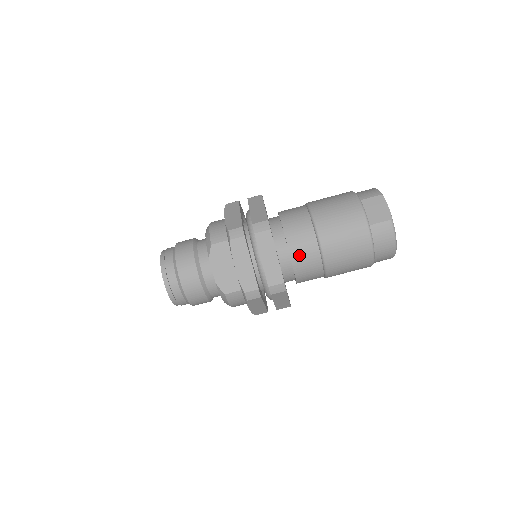
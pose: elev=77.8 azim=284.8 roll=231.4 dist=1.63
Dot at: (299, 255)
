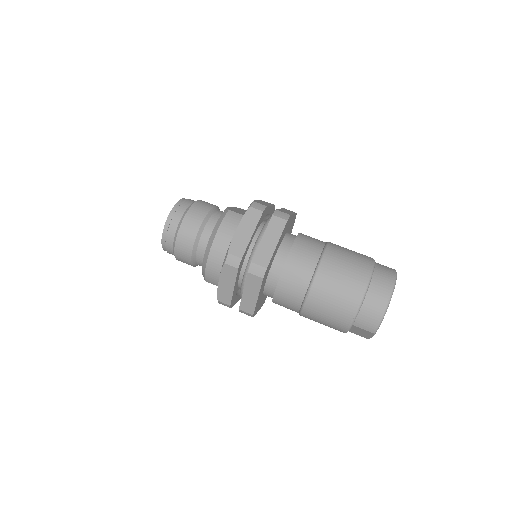
Dot at: (306, 237)
